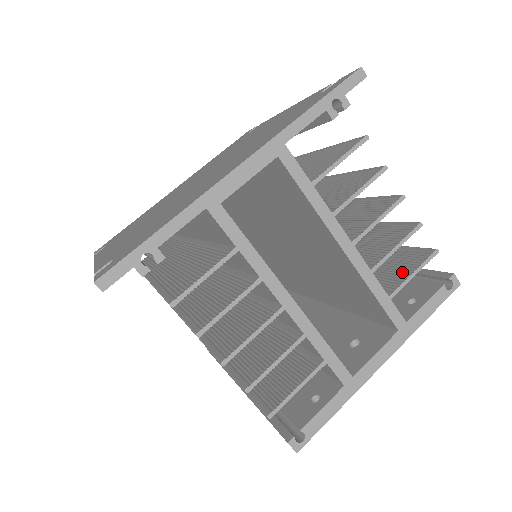
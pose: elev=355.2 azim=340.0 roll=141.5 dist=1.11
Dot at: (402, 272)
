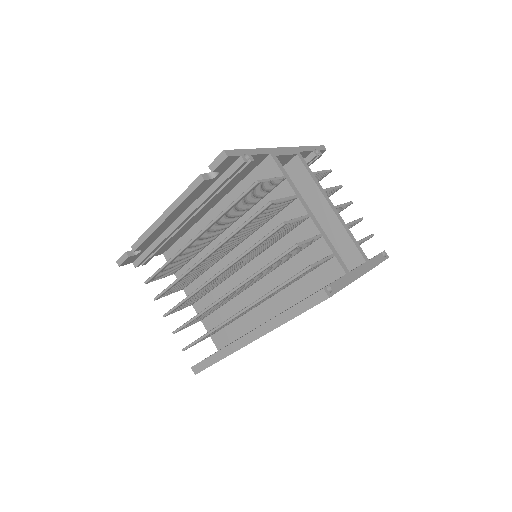
Dot at: occluded
